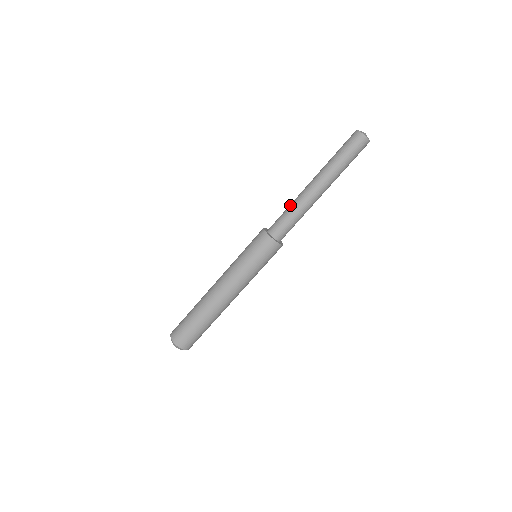
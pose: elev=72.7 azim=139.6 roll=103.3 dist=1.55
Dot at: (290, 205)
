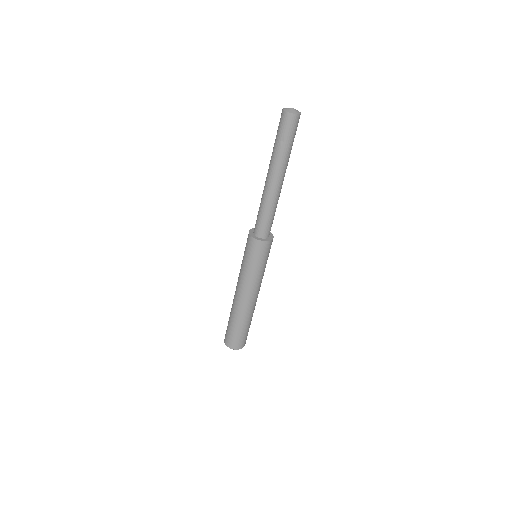
Dot at: (264, 207)
